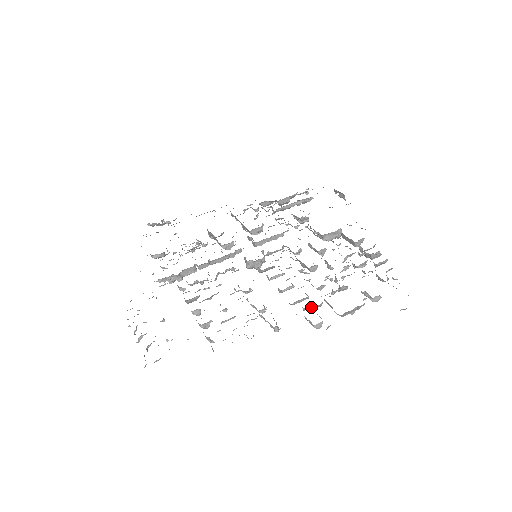
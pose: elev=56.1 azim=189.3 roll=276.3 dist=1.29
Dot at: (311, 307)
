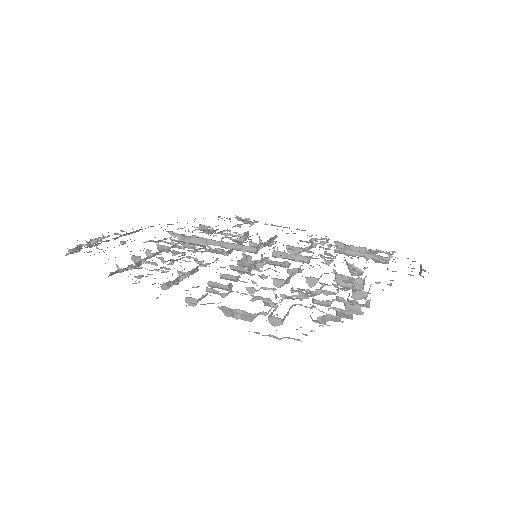
Dot at: (214, 291)
